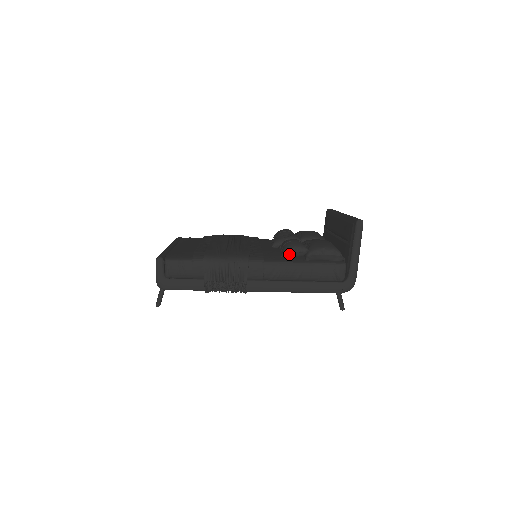
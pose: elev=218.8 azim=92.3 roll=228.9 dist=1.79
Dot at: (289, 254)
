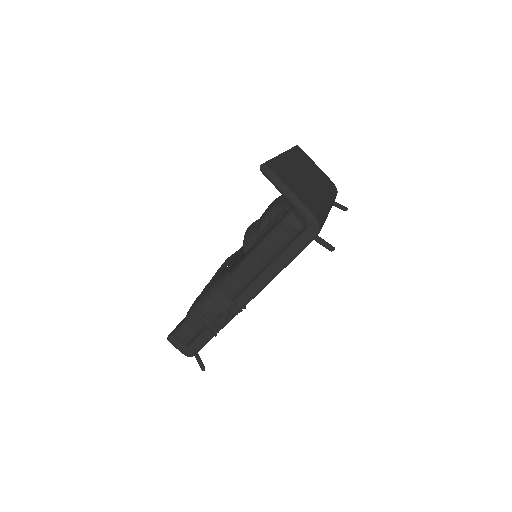
Dot at: (248, 246)
